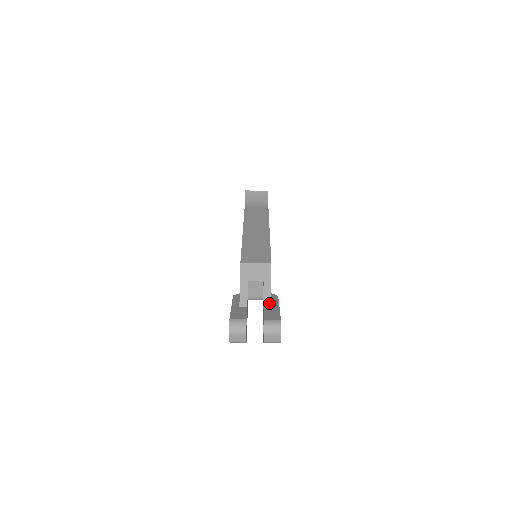
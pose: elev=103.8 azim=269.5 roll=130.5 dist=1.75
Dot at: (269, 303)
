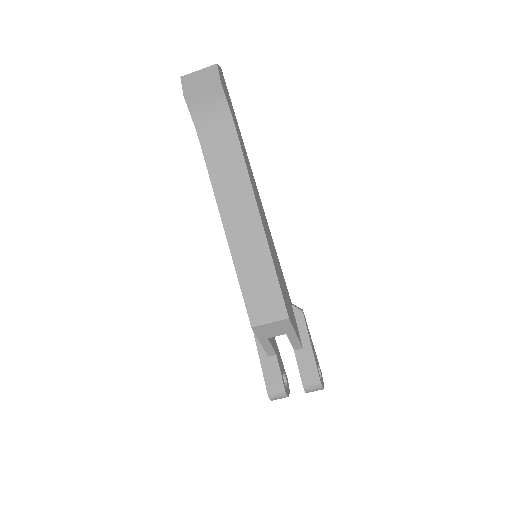
Dot at: (299, 347)
